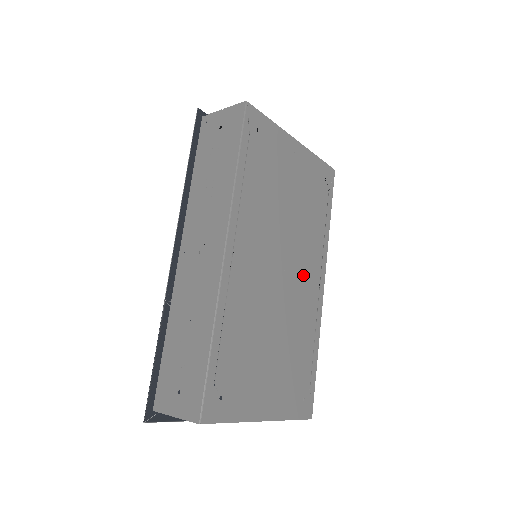
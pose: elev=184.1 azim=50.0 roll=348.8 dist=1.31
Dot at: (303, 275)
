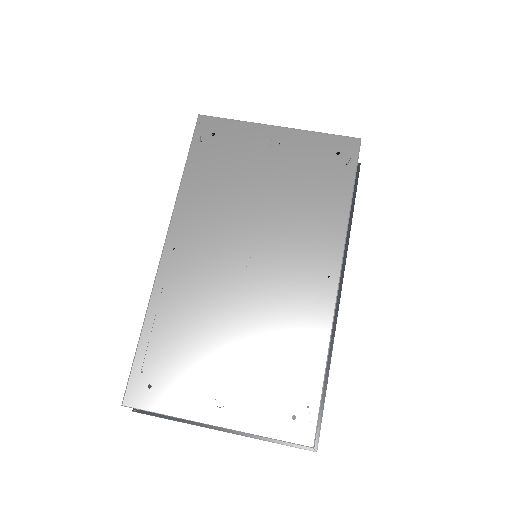
Dot at: (292, 266)
